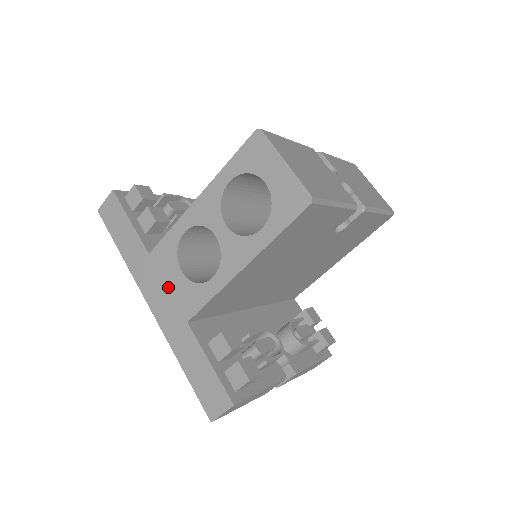
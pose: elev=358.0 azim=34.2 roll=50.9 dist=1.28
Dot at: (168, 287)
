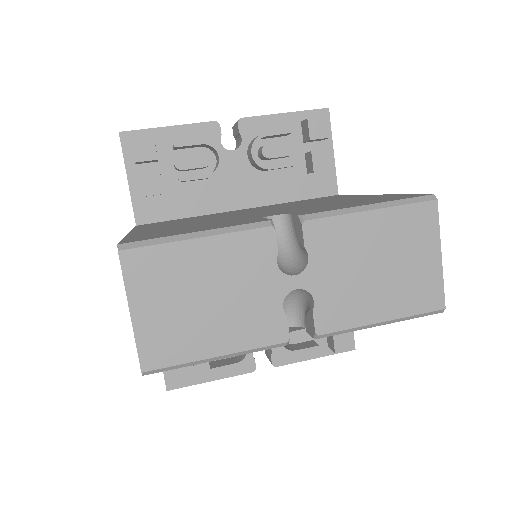
Dot at: occluded
